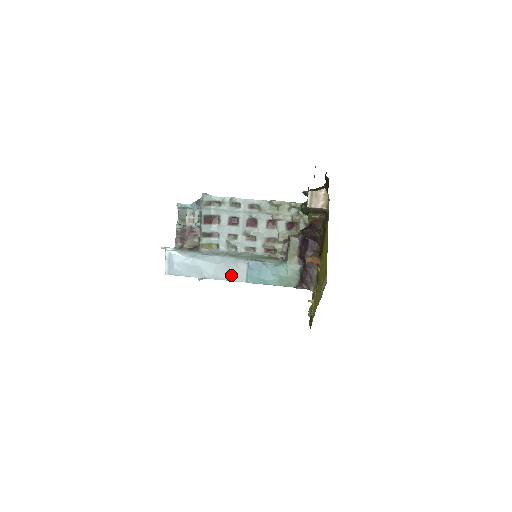
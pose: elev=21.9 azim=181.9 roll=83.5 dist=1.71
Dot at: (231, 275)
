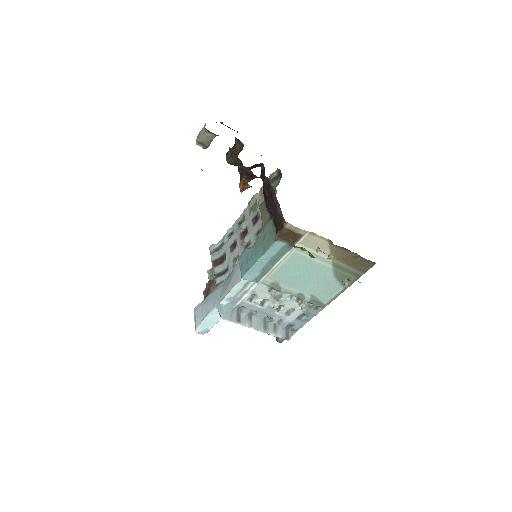
Dot at: (231, 284)
